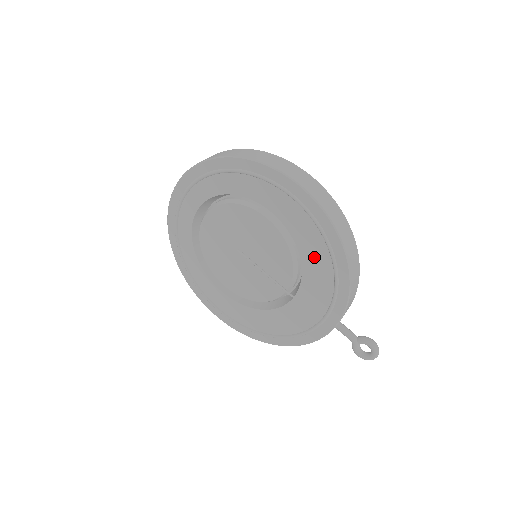
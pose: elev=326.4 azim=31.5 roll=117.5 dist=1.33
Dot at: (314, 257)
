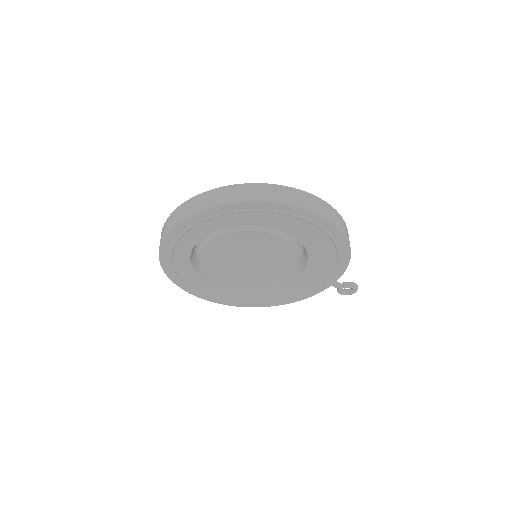
Dot at: (321, 253)
